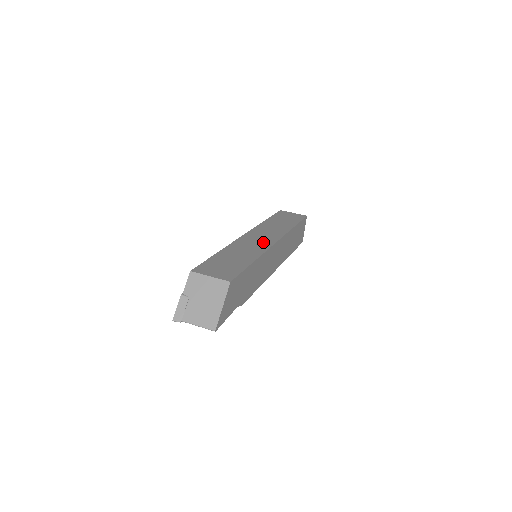
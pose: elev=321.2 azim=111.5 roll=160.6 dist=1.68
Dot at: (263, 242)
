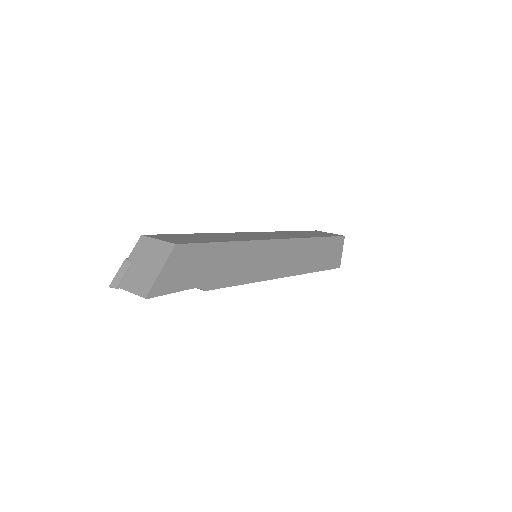
Dot at: (261, 237)
